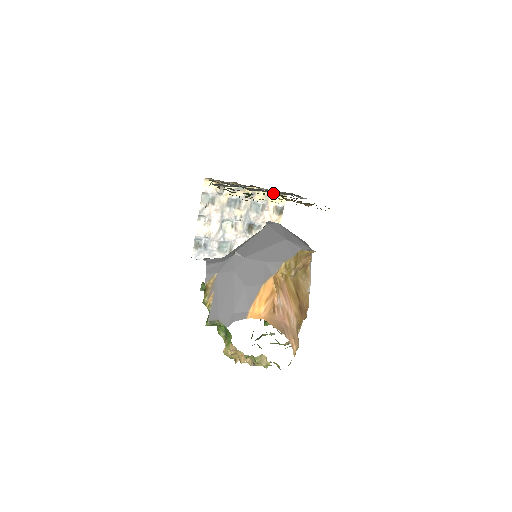
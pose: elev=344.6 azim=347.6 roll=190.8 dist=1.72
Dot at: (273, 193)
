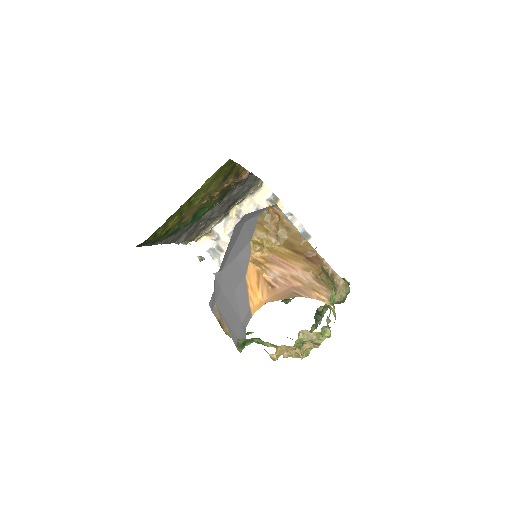
Dot at: occluded
